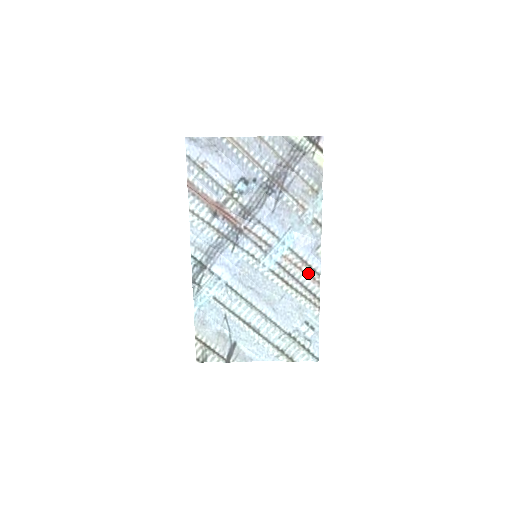
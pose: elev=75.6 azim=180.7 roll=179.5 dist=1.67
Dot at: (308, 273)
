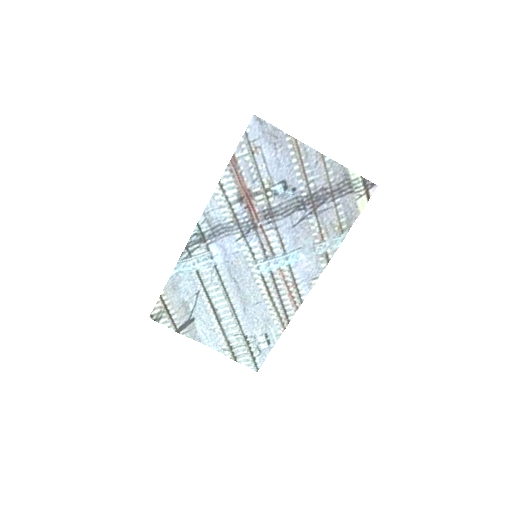
Dot at: (293, 295)
